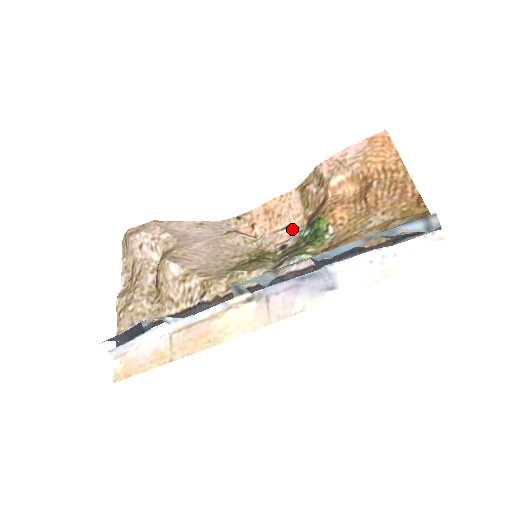
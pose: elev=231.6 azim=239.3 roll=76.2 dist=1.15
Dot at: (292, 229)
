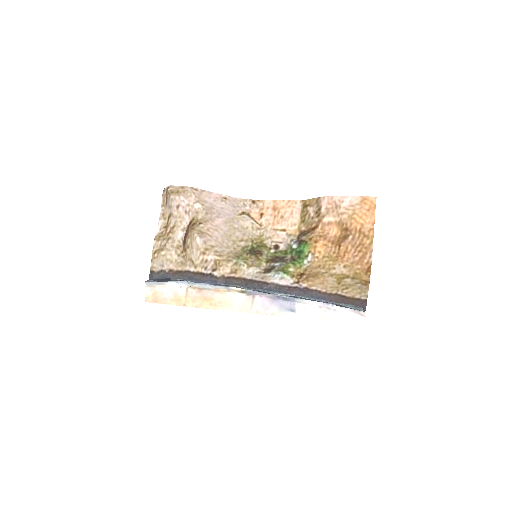
Dot at: (287, 234)
